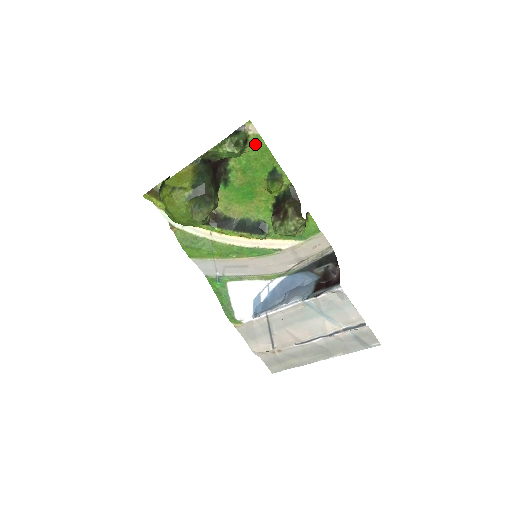
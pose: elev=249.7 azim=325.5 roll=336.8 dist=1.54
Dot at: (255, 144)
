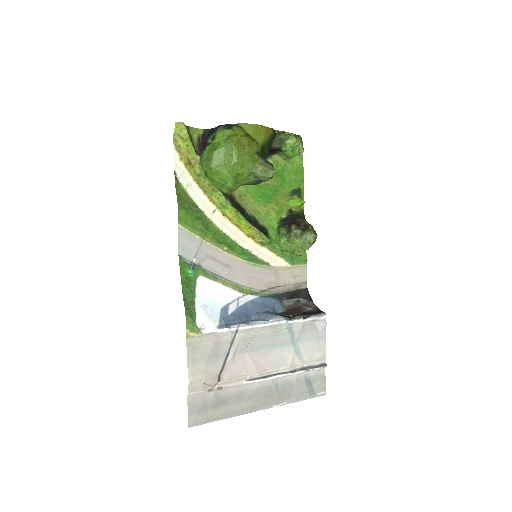
Dot at: (296, 160)
